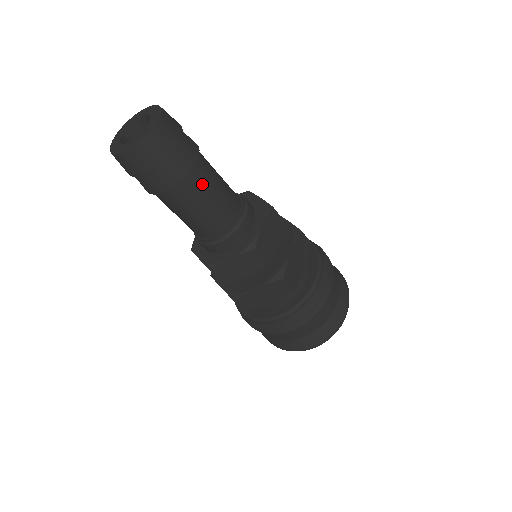
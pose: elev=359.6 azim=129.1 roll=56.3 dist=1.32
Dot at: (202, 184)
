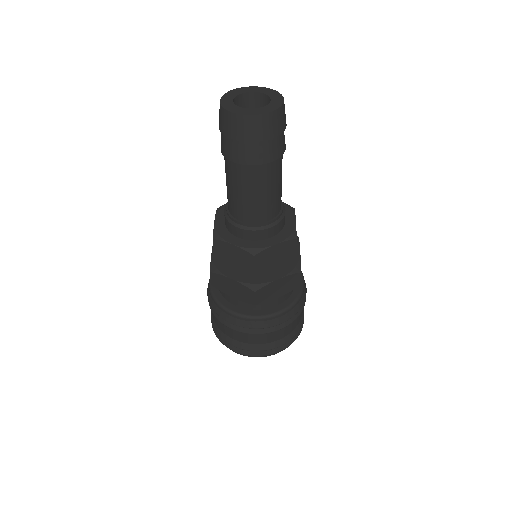
Dot at: (281, 168)
